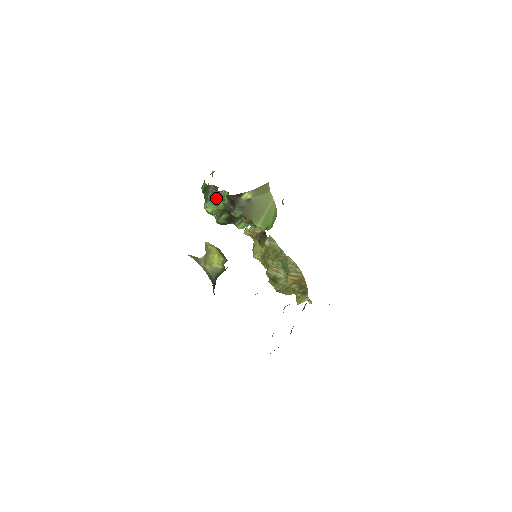
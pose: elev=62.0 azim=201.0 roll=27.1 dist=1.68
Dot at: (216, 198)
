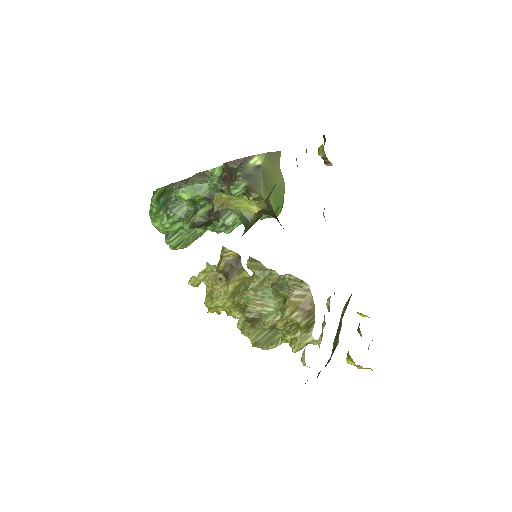
Dot at: (198, 180)
